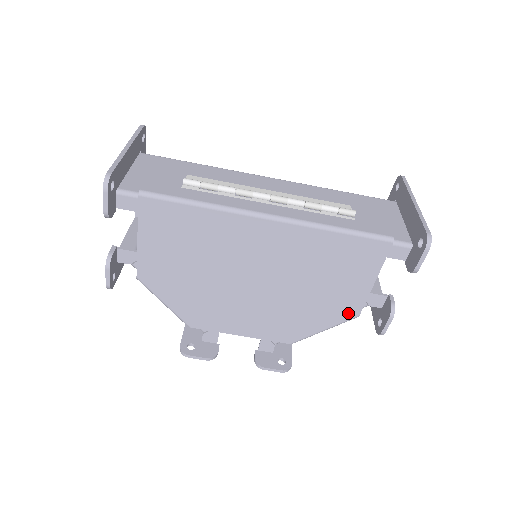
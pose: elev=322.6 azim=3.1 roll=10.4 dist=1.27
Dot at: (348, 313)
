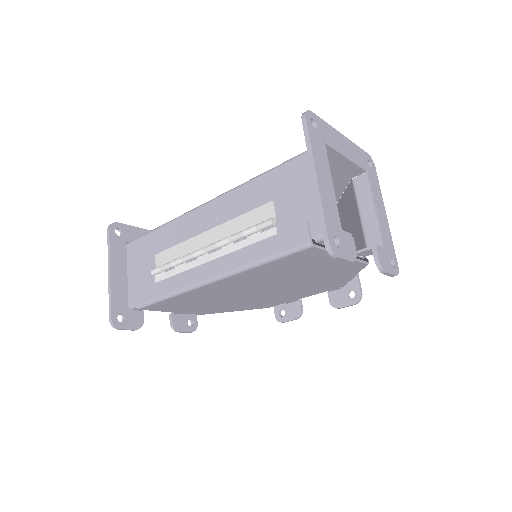
Dot at: (355, 268)
